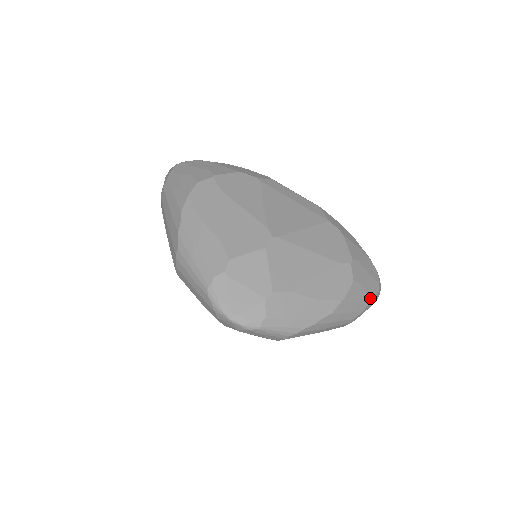
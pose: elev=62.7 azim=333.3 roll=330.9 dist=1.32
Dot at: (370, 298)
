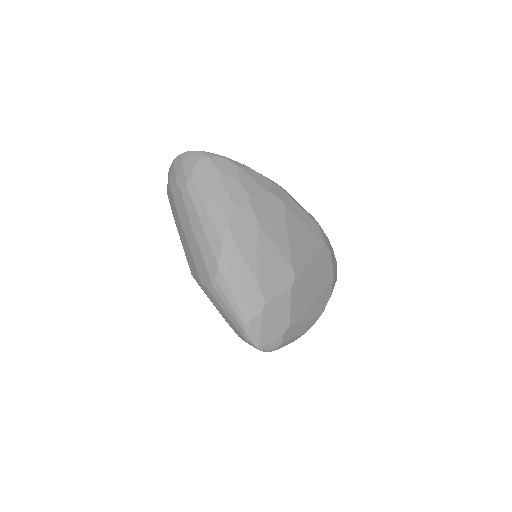
Dot at: occluded
